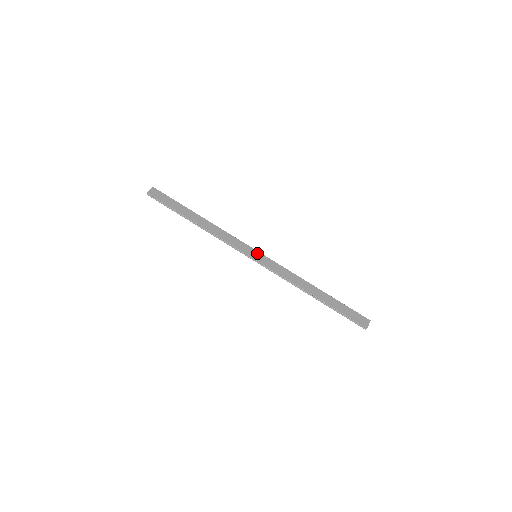
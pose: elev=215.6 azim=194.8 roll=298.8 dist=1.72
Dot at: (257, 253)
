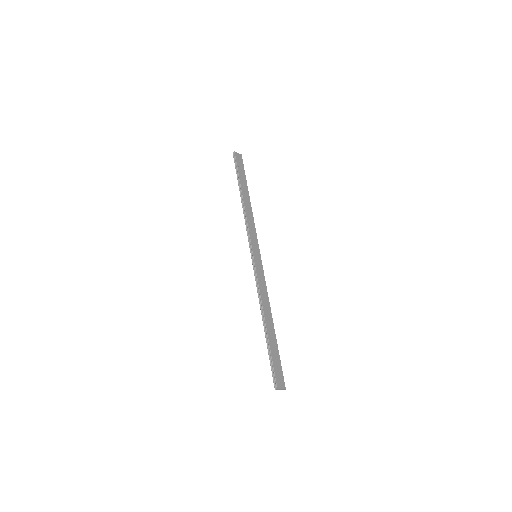
Dot at: (259, 255)
